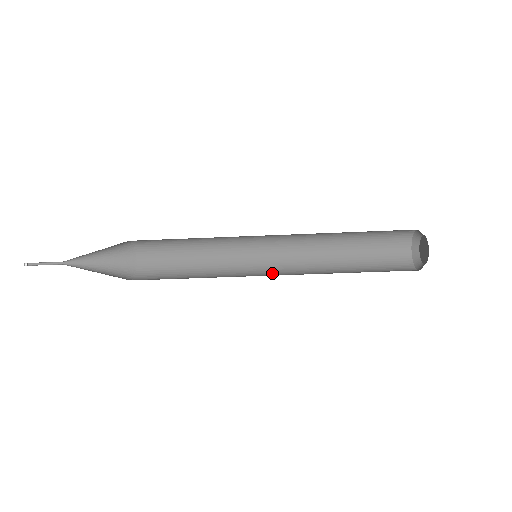
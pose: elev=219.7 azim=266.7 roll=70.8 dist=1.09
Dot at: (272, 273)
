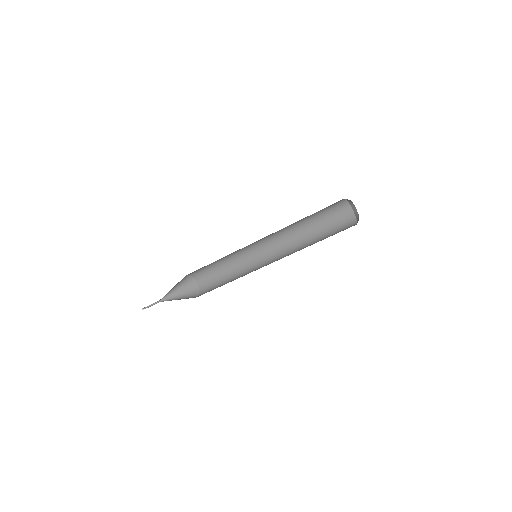
Dot at: occluded
